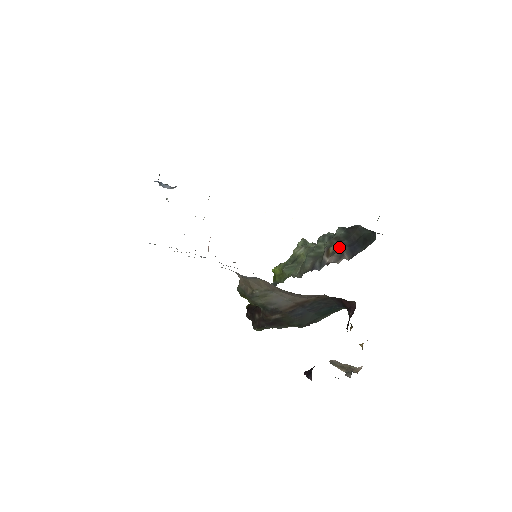
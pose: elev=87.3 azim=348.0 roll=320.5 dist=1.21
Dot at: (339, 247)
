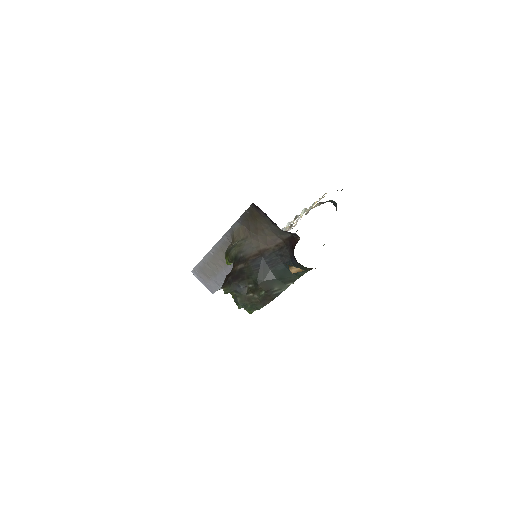
Dot at: occluded
